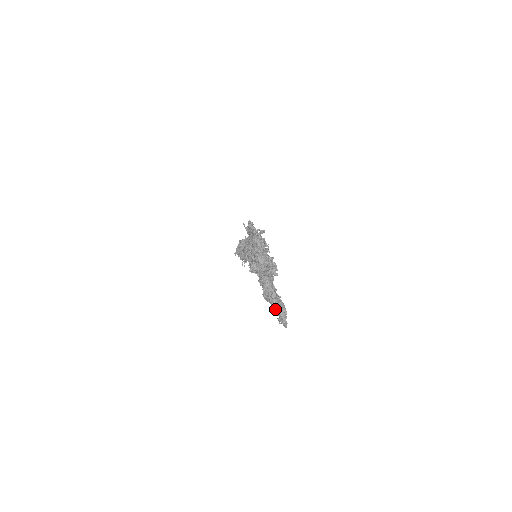
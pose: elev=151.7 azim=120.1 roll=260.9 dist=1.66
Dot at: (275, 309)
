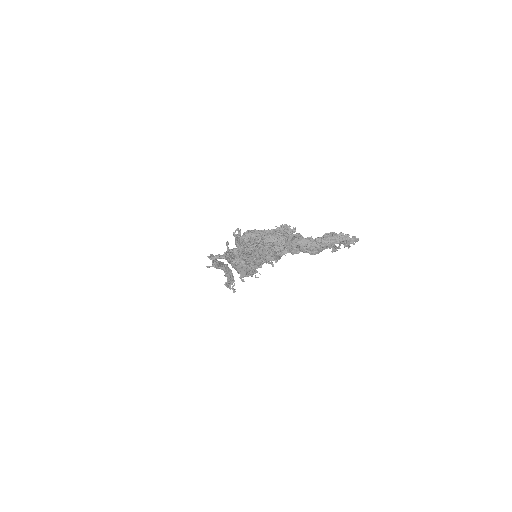
Dot at: (334, 244)
